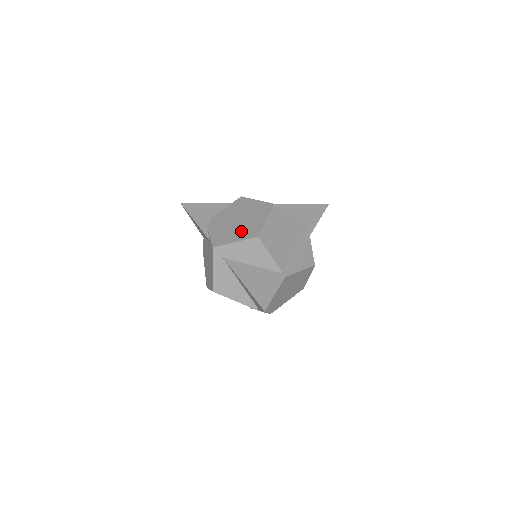
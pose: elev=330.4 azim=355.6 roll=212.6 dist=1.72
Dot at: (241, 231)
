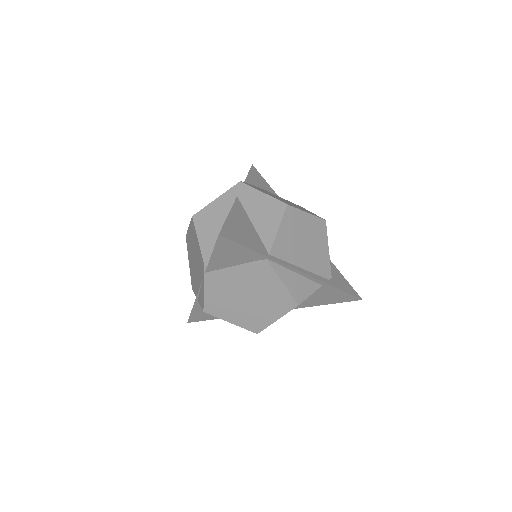
Dot at: occluded
